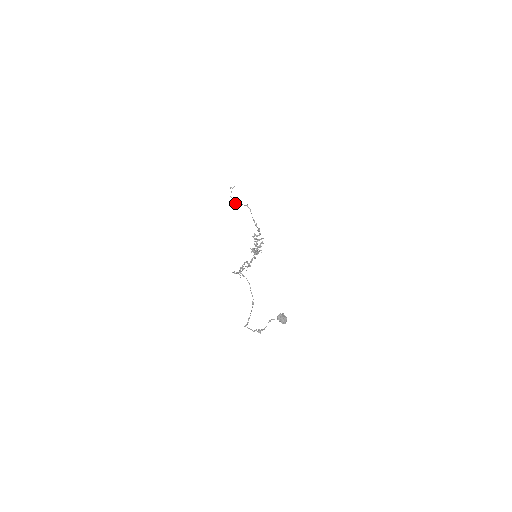
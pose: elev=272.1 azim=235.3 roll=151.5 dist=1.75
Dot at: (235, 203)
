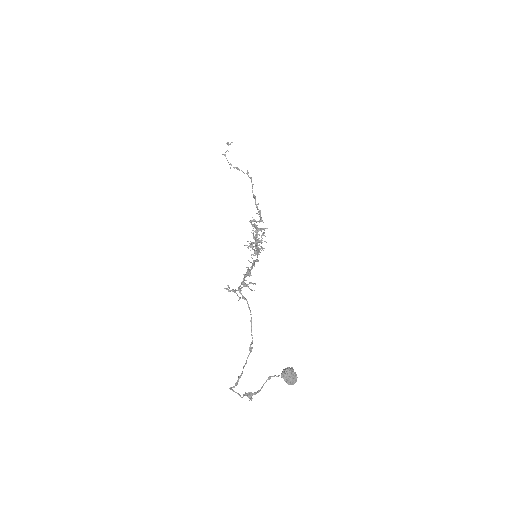
Dot at: occluded
